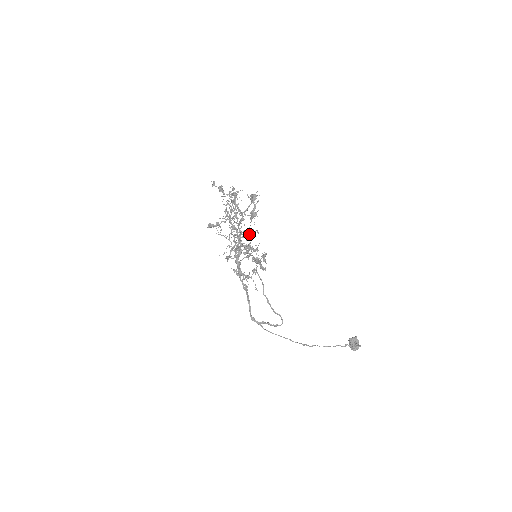
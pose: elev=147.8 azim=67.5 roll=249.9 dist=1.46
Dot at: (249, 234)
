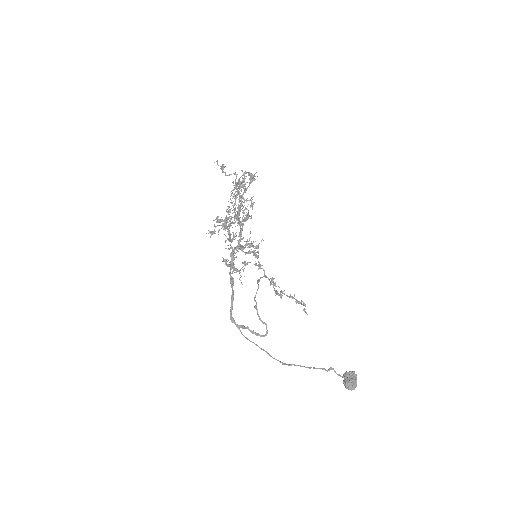
Dot at: (245, 220)
